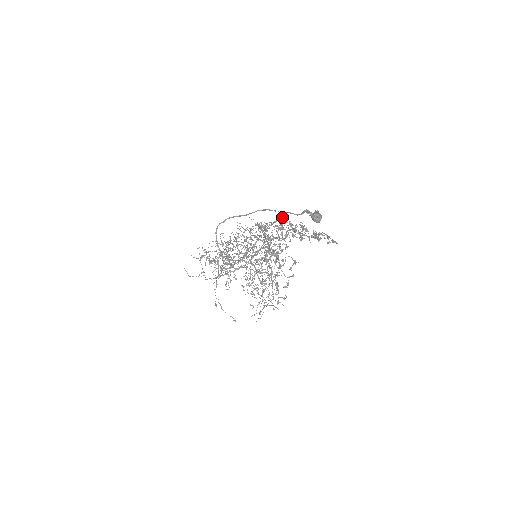
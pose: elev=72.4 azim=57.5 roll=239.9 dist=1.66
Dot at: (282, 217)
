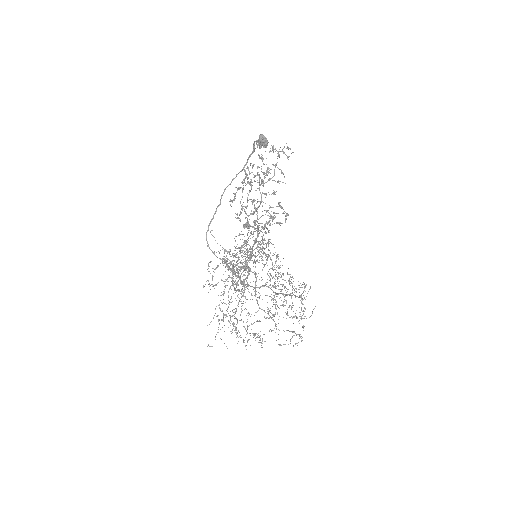
Dot at: occluded
